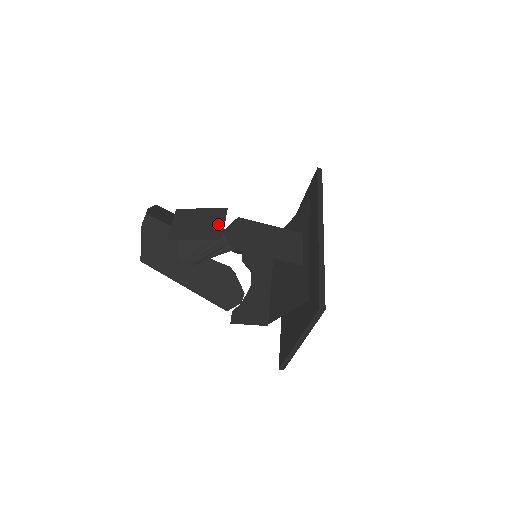
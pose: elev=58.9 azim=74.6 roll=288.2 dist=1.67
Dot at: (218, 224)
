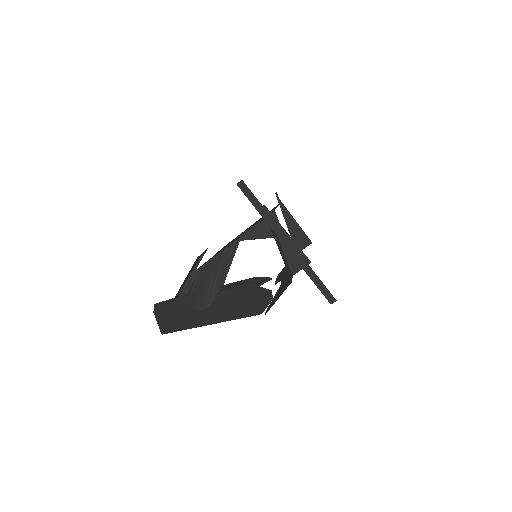
Dot at: (199, 258)
